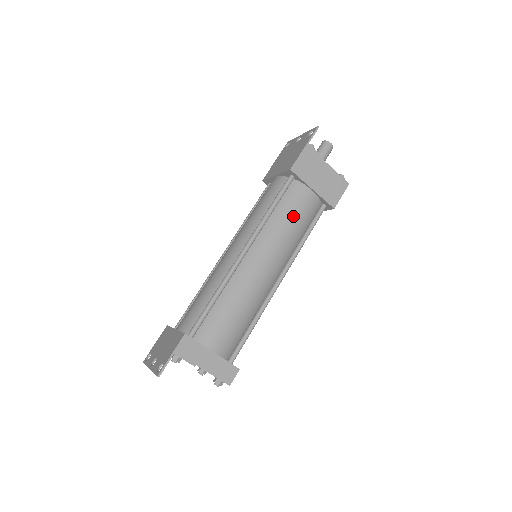
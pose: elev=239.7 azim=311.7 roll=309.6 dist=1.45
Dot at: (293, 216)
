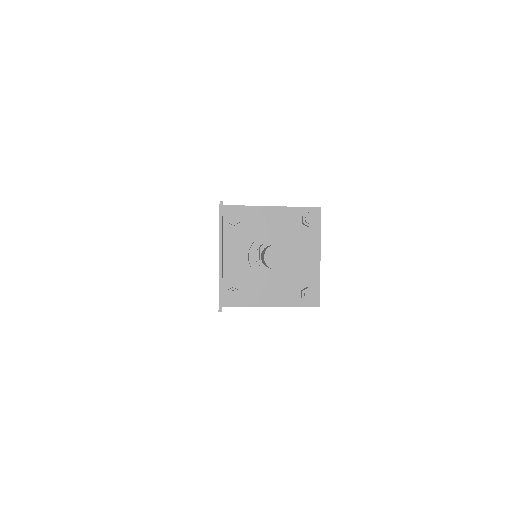
Dot at: occluded
